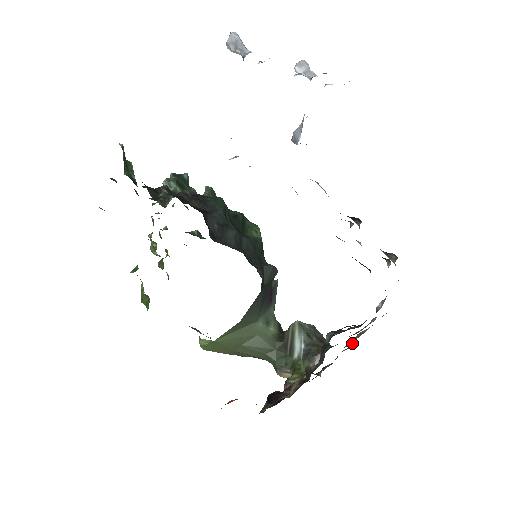
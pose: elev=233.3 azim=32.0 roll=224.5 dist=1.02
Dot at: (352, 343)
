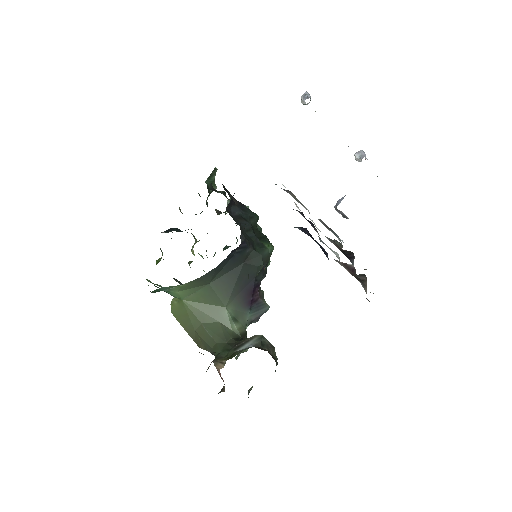
Dot at: occluded
